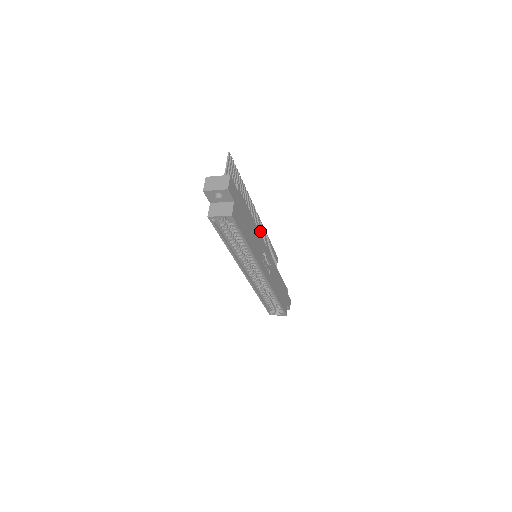
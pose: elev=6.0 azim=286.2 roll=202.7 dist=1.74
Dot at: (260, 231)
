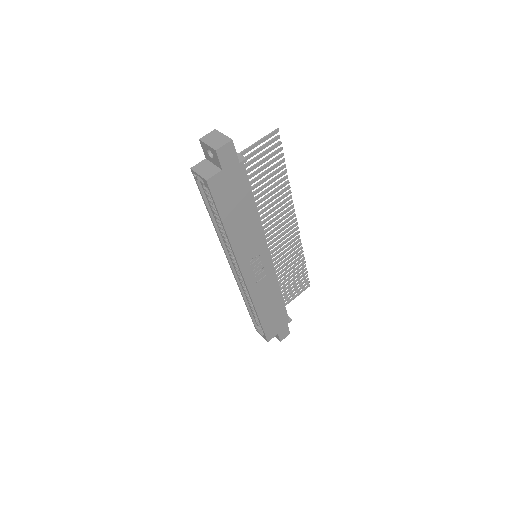
Dot at: (291, 240)
